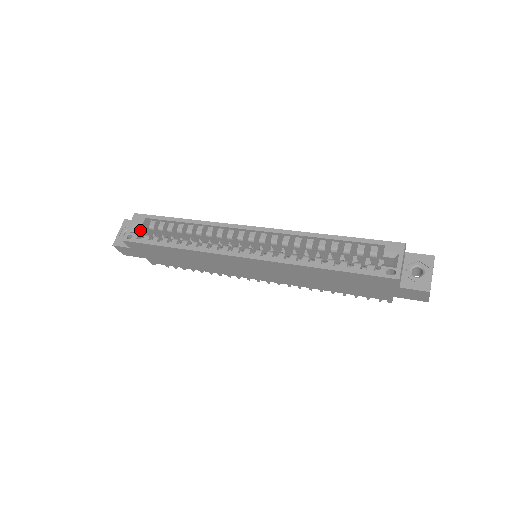
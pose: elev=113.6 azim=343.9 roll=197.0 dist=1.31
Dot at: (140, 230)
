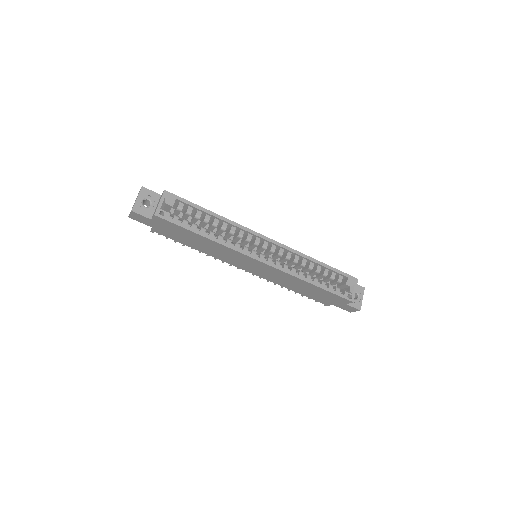
Dot at: (164, 206)
